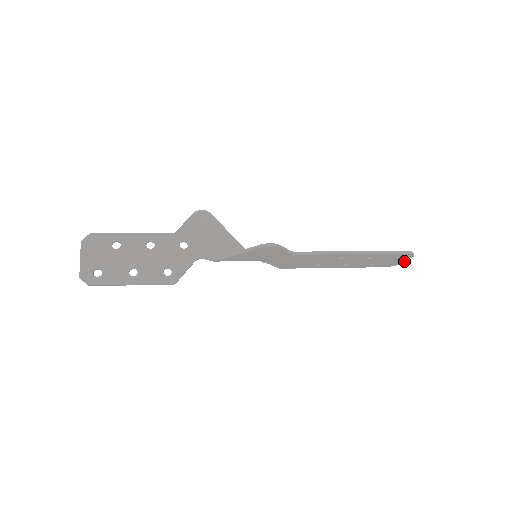
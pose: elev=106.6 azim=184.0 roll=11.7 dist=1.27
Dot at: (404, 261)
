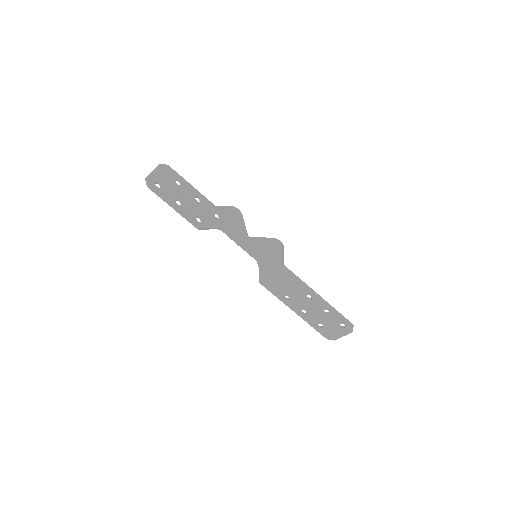
Dot at: (342, 336)
